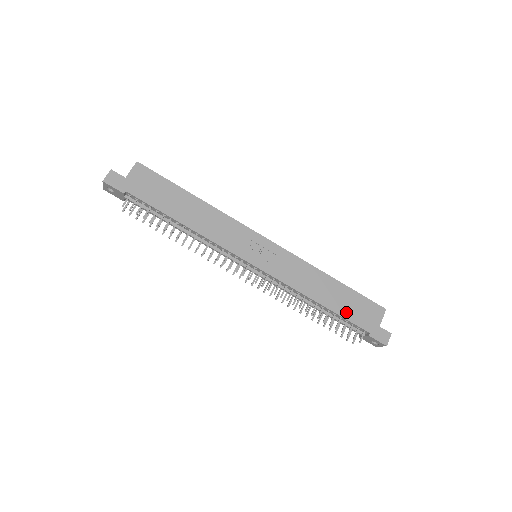
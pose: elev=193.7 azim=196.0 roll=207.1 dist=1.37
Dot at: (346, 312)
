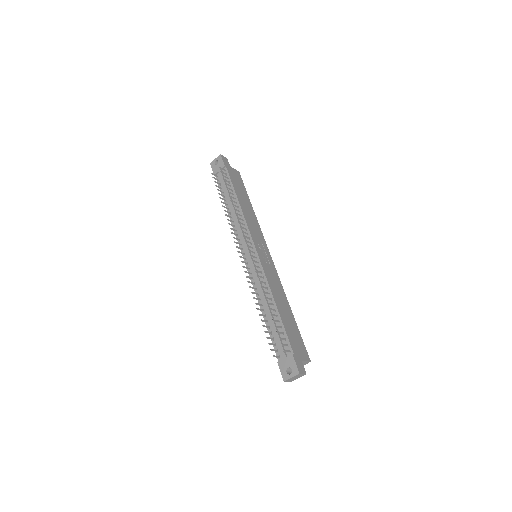
Dot at: (287, 328)
